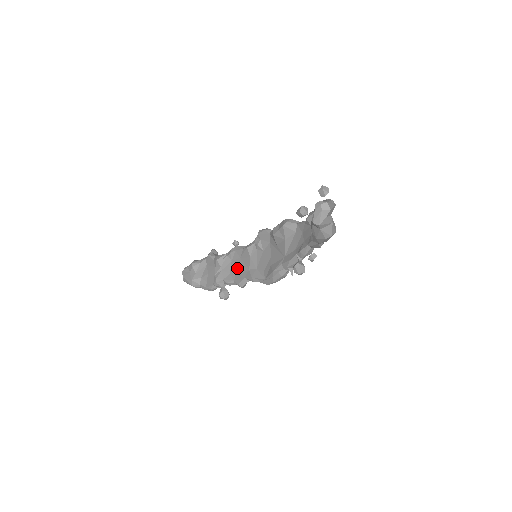
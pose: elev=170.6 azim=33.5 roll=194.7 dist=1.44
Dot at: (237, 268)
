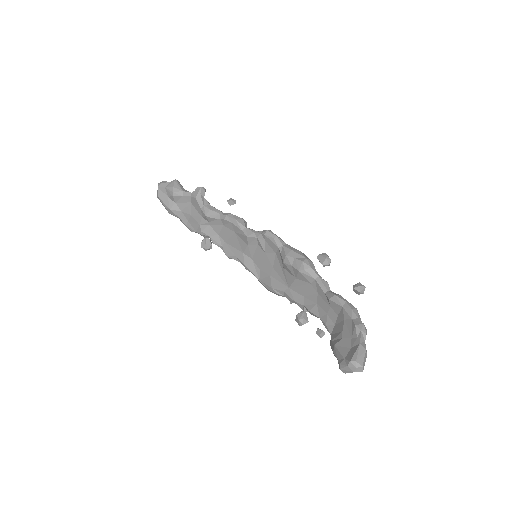
Dot at: (229, 238)
